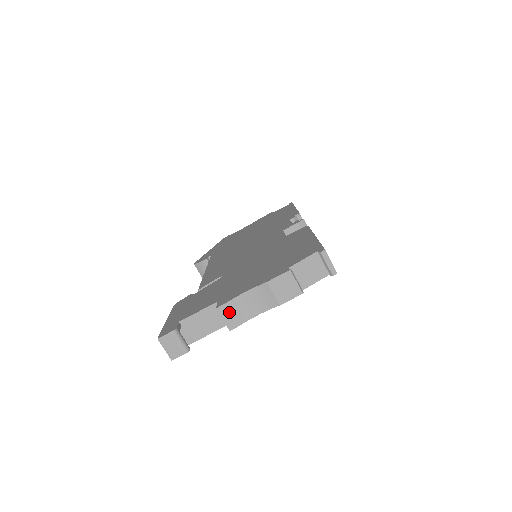
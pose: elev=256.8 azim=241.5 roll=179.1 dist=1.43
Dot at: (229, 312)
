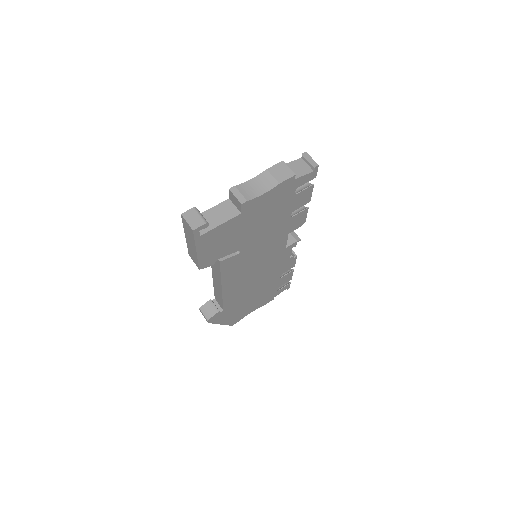
Dot at: (240, 191)
